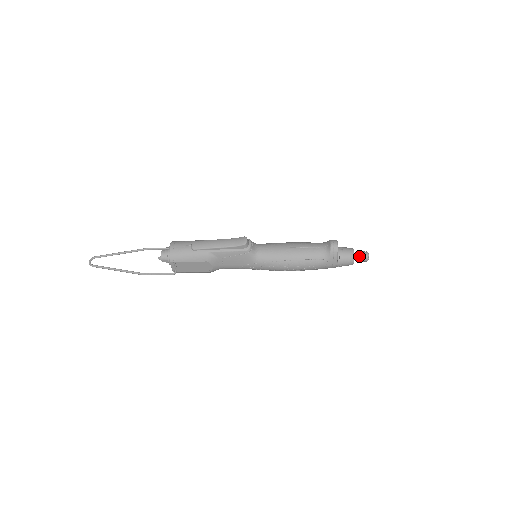
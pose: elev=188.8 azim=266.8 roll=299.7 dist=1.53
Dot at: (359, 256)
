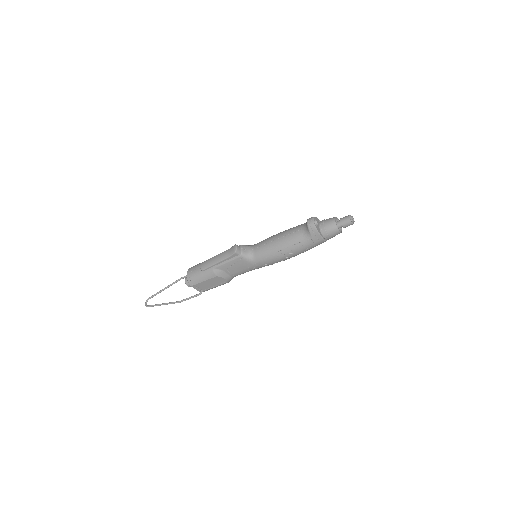
Dot at: (342, 223)
